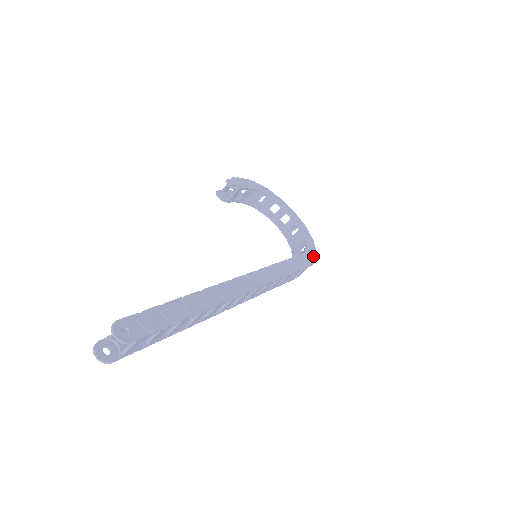
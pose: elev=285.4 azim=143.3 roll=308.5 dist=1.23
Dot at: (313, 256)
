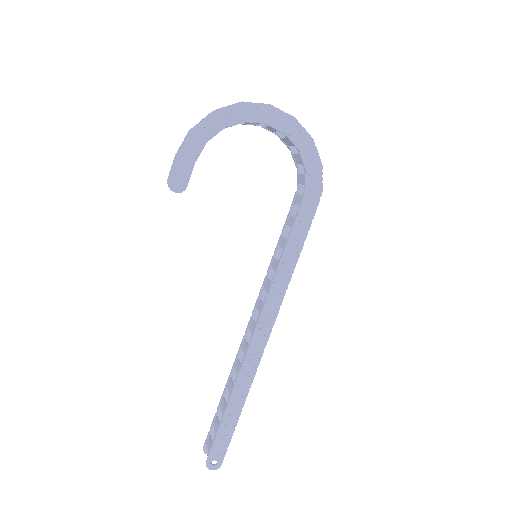
Dot at: (318, 179)
